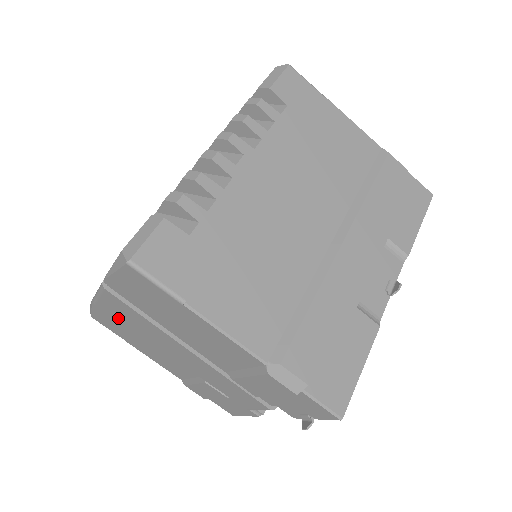
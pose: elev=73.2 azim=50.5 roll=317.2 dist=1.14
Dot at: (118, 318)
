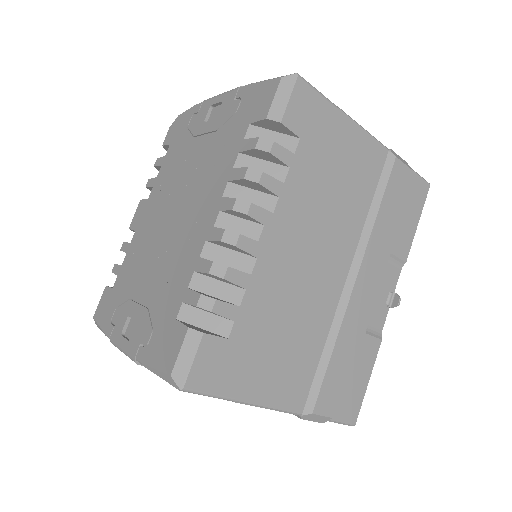
Dot at: occluded
